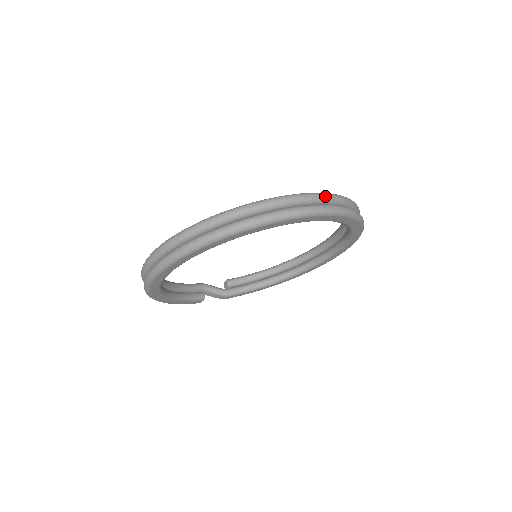
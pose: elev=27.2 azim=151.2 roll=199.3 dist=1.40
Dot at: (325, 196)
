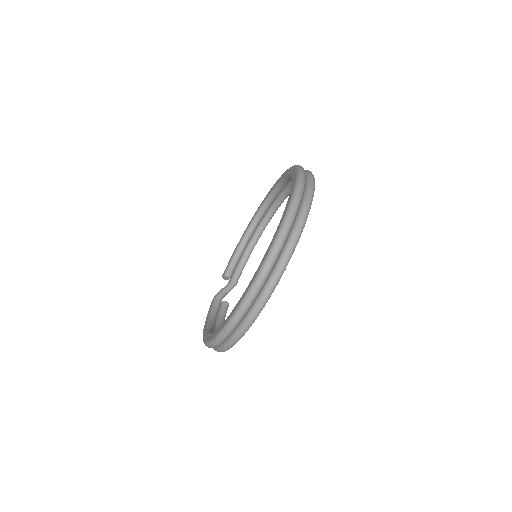
Dot at: (299, 196)
